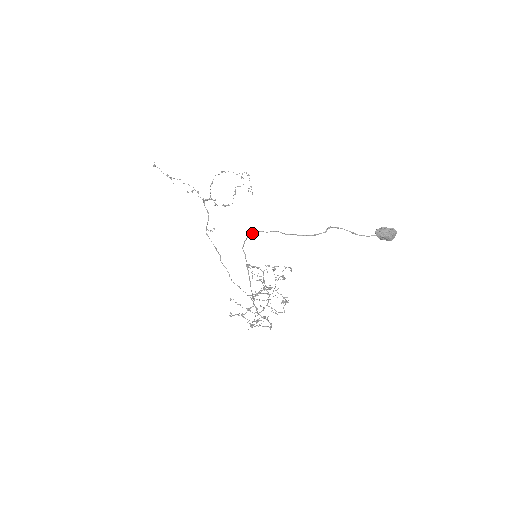
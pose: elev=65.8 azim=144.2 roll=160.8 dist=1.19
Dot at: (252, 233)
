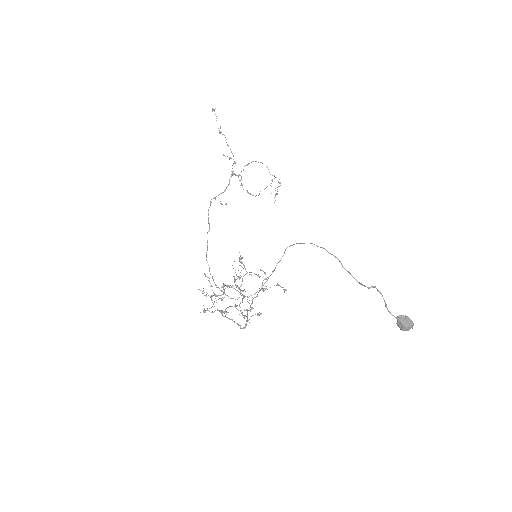
Dot at: (312, 243)
